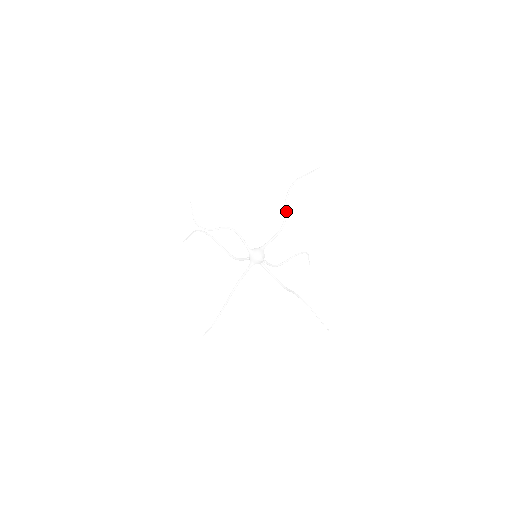
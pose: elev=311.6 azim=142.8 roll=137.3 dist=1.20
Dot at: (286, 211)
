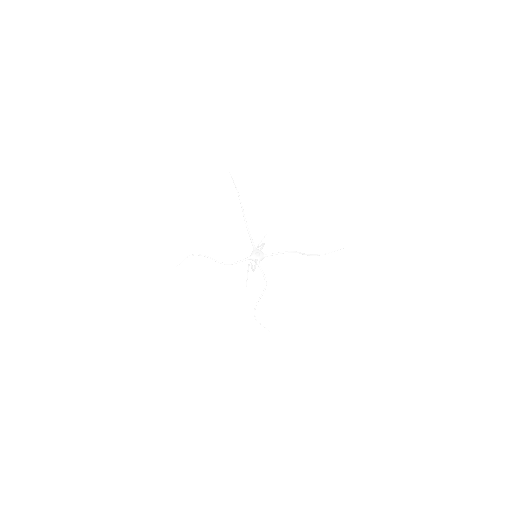
Dot at: occluded
